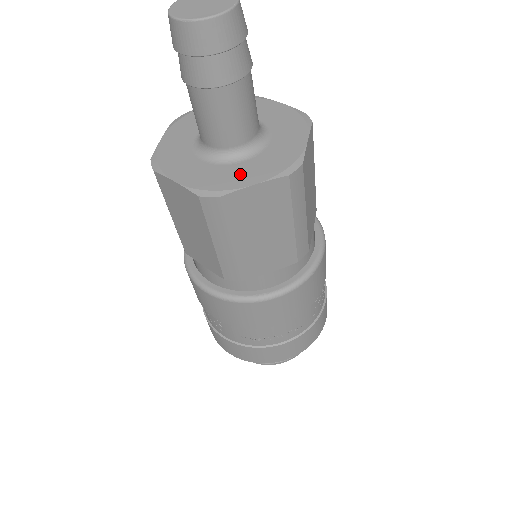
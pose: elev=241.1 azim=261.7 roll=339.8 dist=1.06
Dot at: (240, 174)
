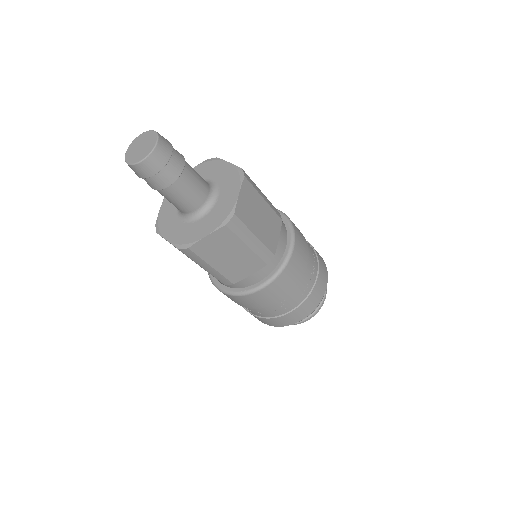
Dot at: (226, 200)
